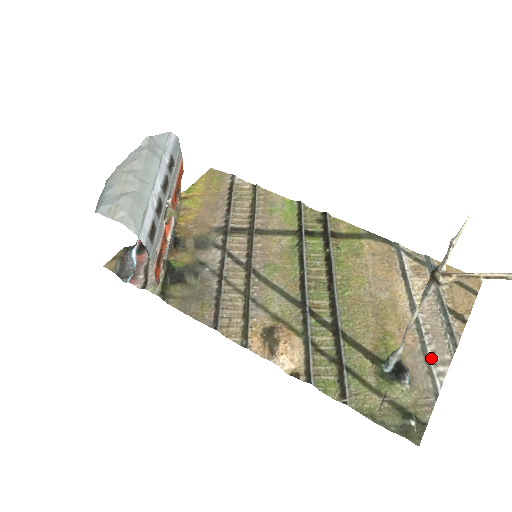
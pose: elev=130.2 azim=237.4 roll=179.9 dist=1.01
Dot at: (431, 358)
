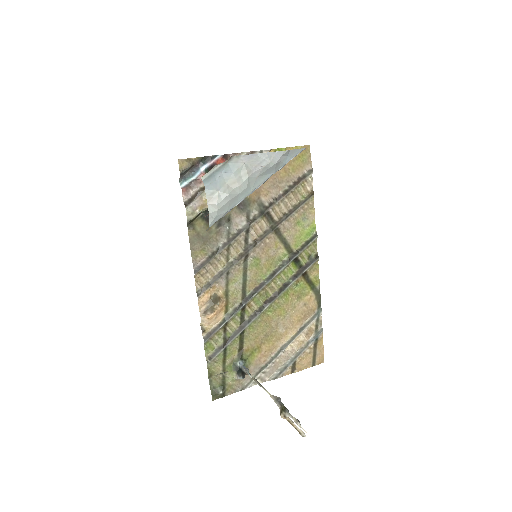
Dot at: (261, 374)
